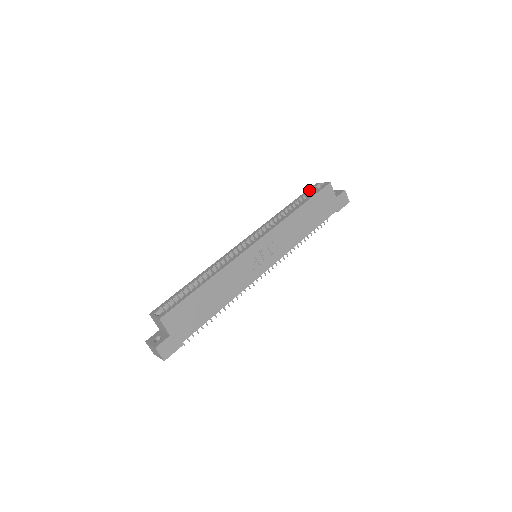
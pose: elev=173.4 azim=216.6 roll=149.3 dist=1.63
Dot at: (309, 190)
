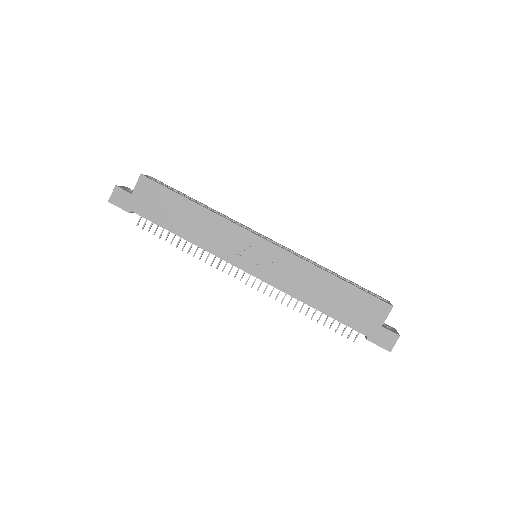
Dot at: (372, 292)
